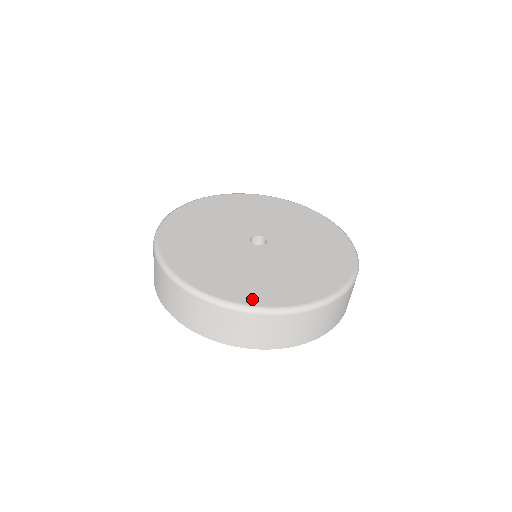
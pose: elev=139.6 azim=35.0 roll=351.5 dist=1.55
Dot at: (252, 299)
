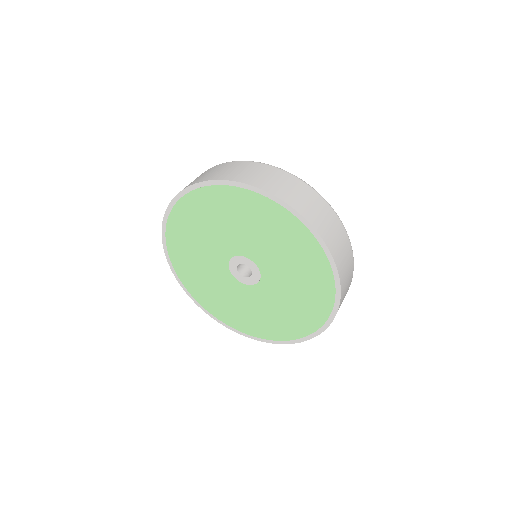
Dot at: occluded
